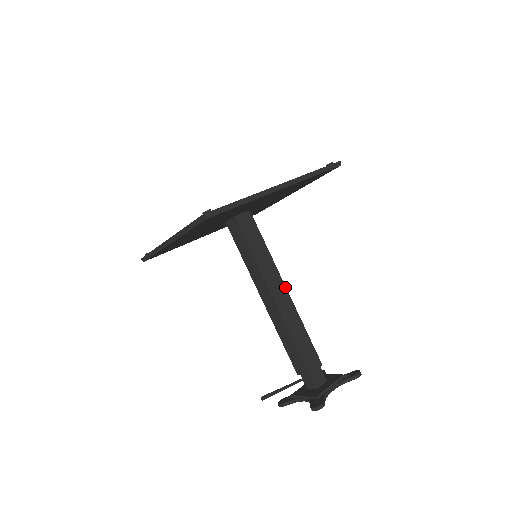
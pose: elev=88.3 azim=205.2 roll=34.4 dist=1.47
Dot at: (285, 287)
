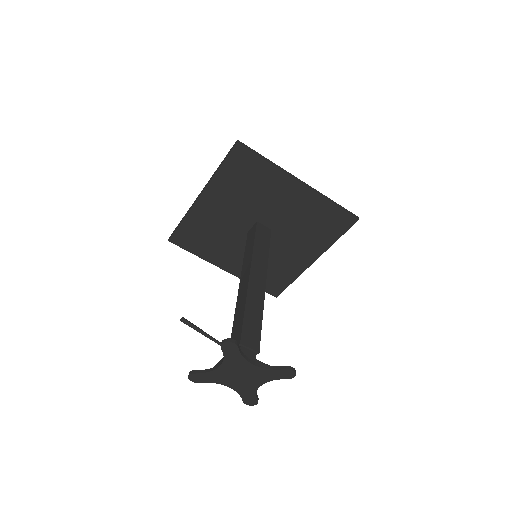
Dot at: (265, 281)
